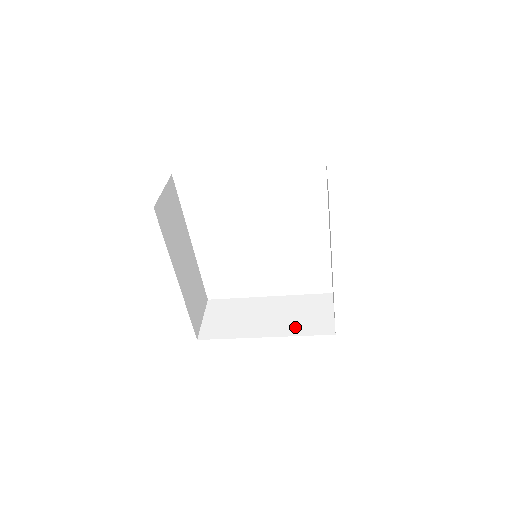
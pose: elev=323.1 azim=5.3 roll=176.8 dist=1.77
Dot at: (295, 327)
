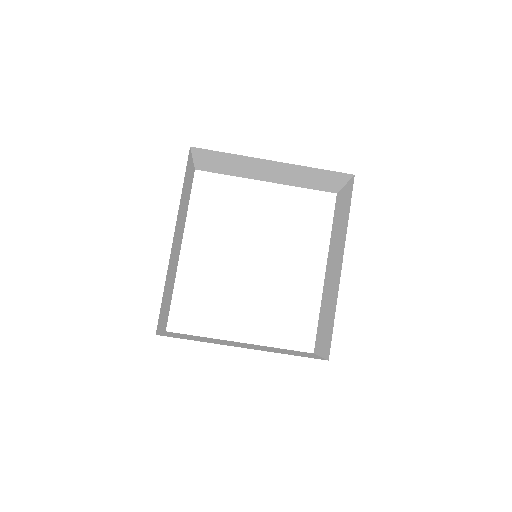
Dot at: occluded
